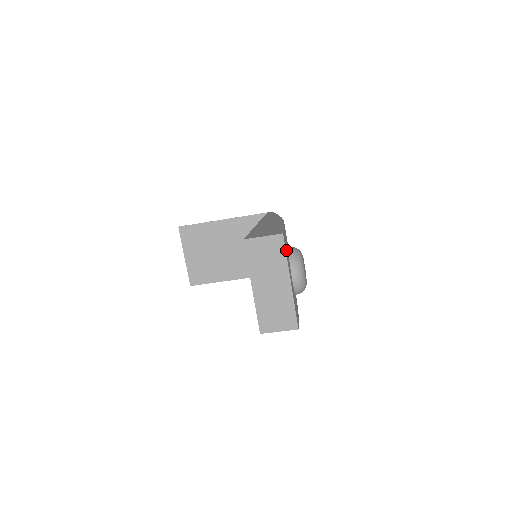
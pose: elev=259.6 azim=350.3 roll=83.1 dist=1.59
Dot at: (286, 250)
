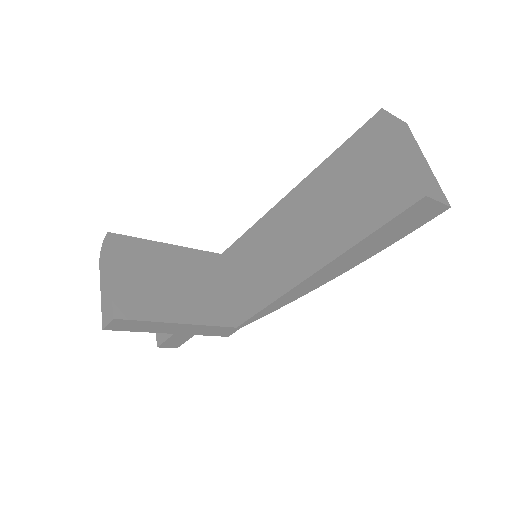
Dot at: occluded
